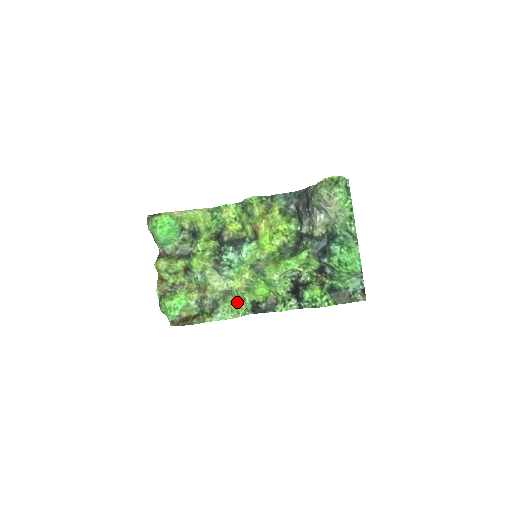
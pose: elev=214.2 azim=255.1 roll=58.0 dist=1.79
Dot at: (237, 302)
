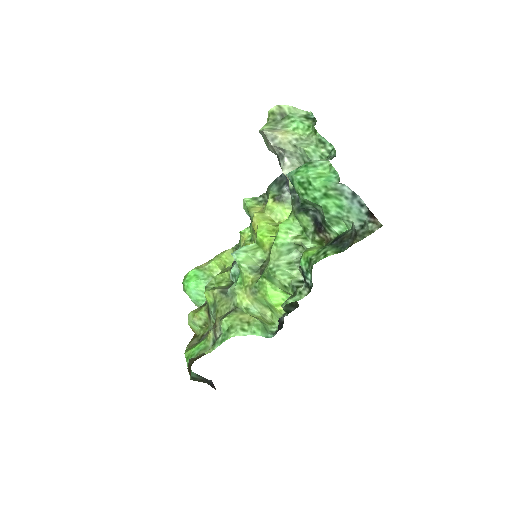
Dot at: (244, 319)
